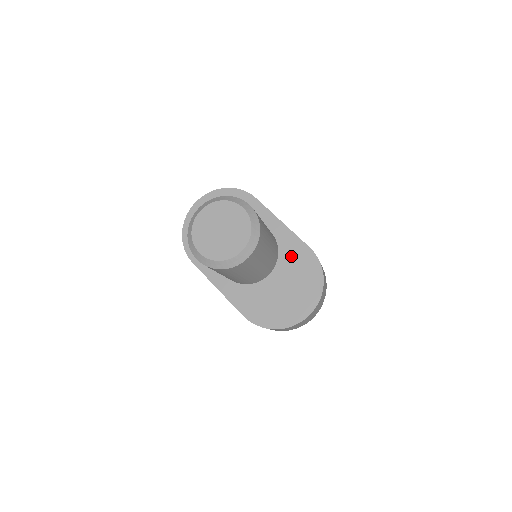
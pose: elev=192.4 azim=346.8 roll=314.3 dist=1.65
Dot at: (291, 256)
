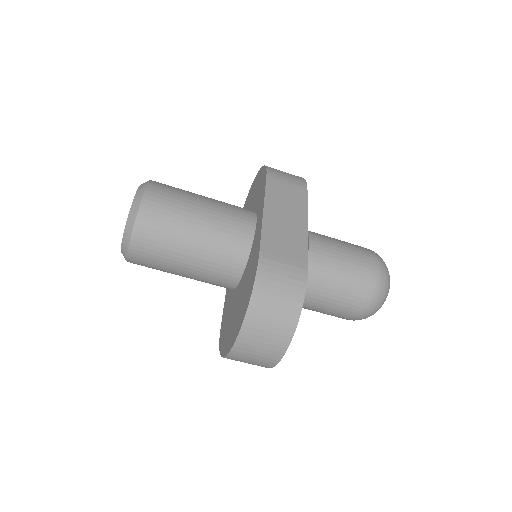
Dot at: (251, 262)
